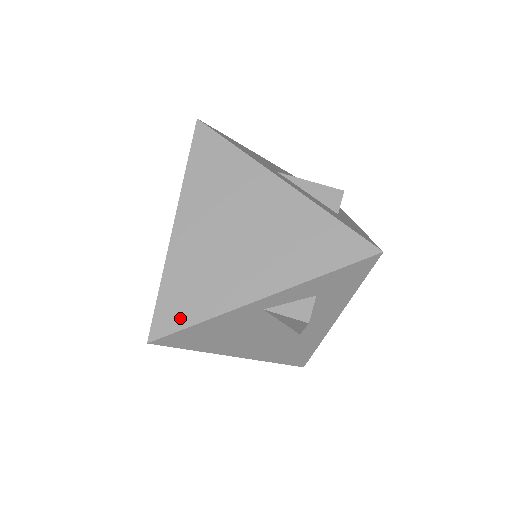
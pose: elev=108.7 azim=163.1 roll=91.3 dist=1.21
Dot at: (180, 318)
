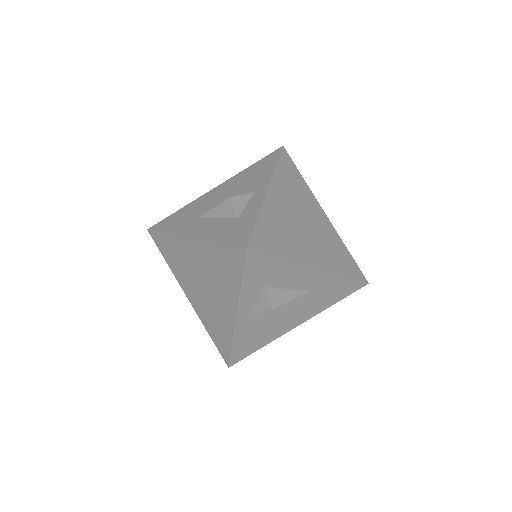
Dot at: (225, 348)
